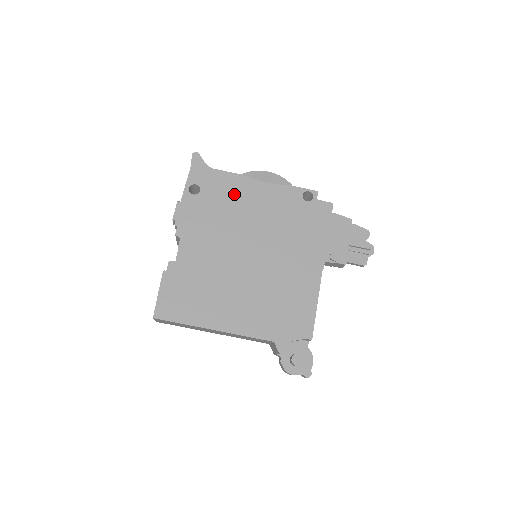
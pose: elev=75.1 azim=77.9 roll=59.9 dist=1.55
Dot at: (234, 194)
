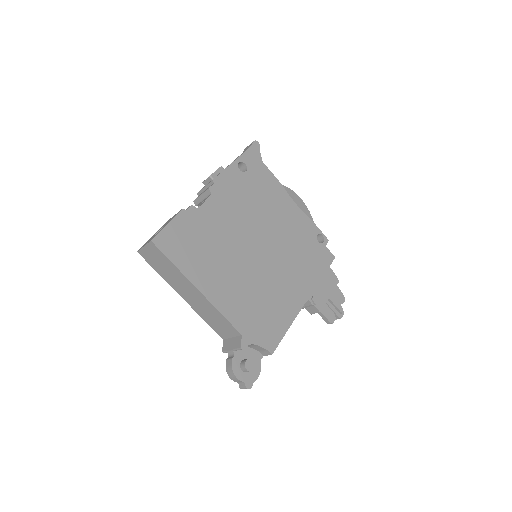
Dot at: (270, 194)
